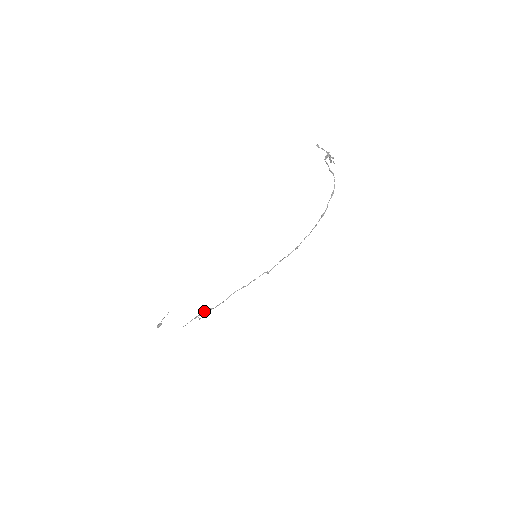
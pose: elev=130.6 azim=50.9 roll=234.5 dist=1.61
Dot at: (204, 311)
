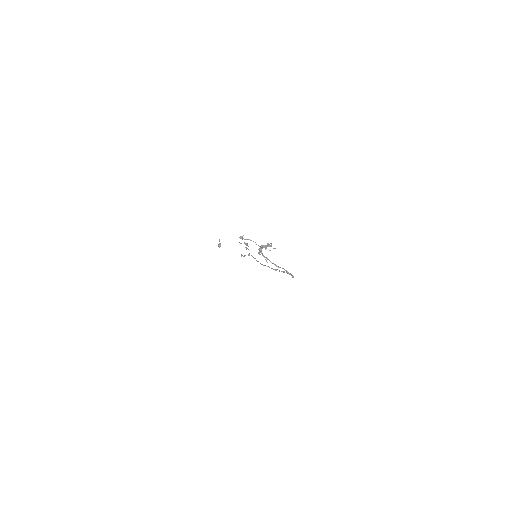
Dot at: (246, 245)
